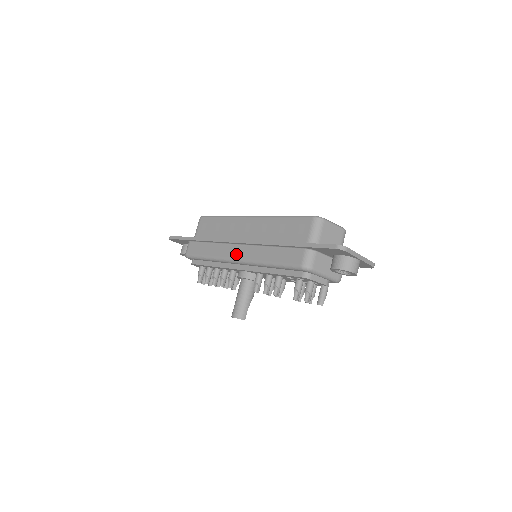
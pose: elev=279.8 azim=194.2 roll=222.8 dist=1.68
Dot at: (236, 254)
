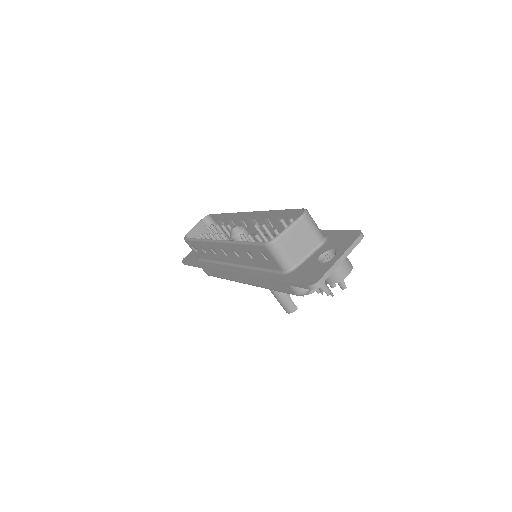
Dot at: (240, 279)
